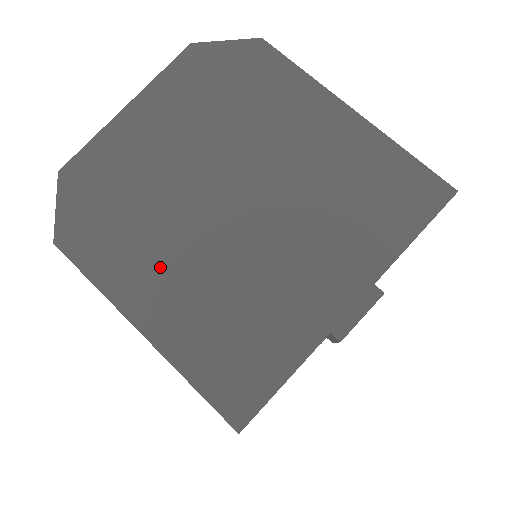
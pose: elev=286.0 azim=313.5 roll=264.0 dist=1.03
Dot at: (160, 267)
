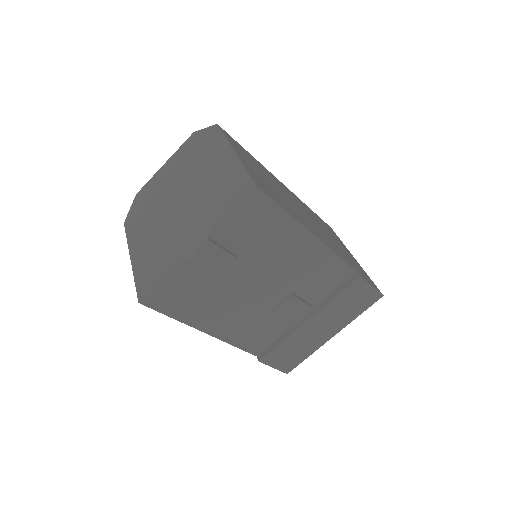
Dot at: (146, 231)
